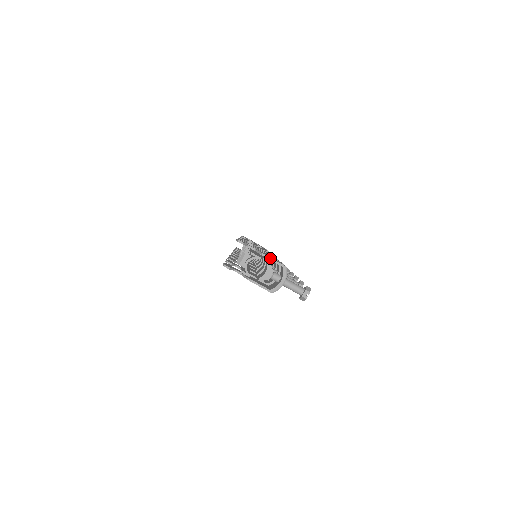
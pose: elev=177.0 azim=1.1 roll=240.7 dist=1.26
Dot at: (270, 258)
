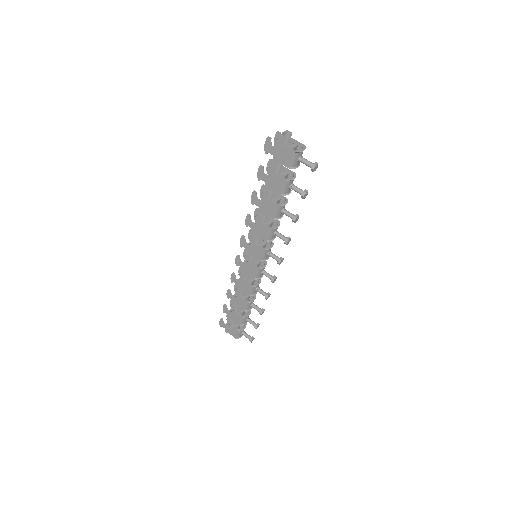
Dot at: (296, 140)
